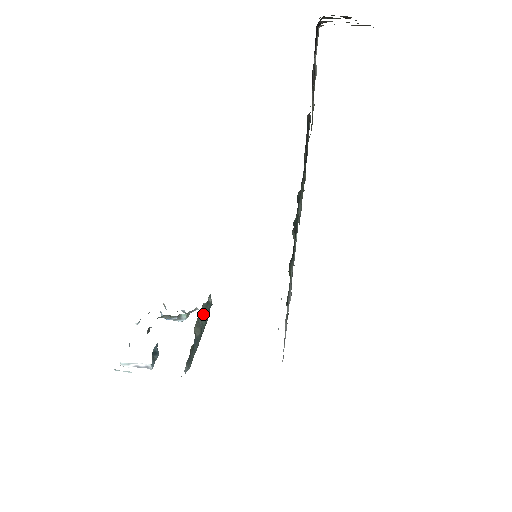
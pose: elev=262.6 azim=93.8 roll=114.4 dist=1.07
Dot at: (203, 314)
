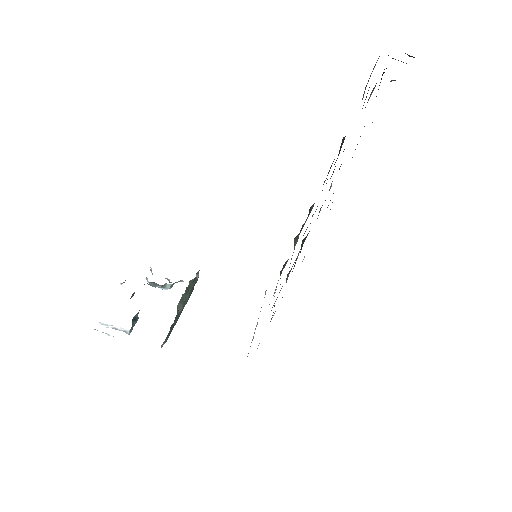
Dot at: (188, 290)
